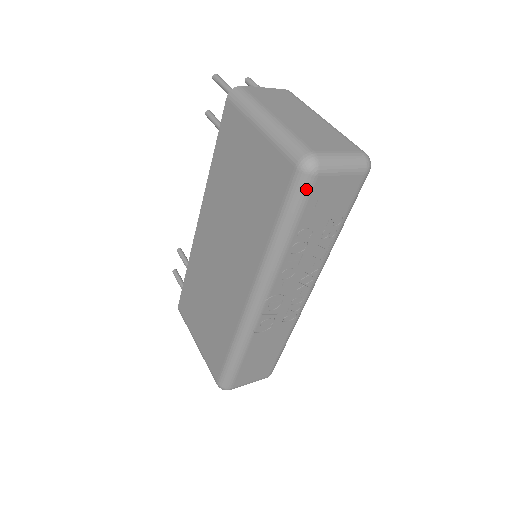
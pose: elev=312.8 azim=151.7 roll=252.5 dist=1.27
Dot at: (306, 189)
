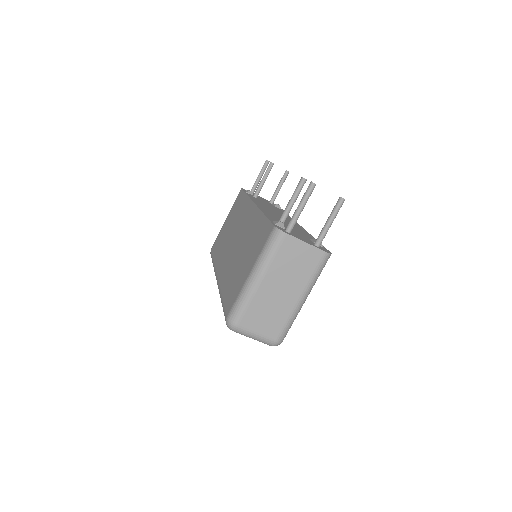
Dot at: occluded
